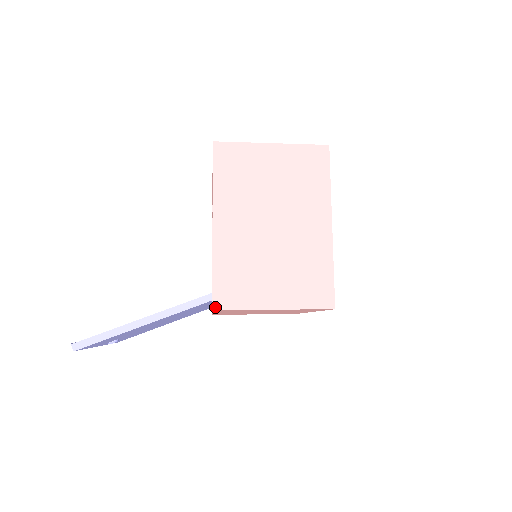
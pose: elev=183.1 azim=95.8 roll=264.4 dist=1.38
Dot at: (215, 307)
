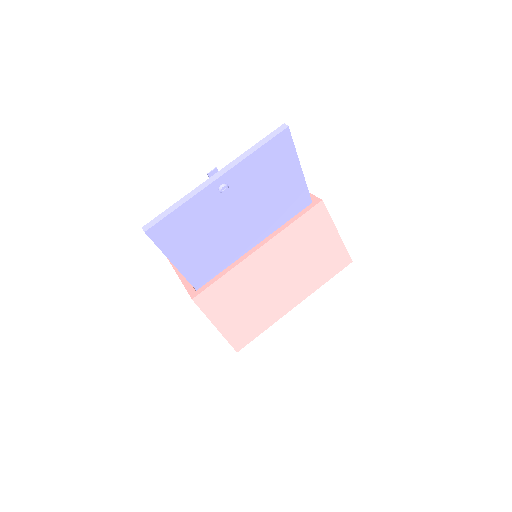
Dot at: (322, 201)
